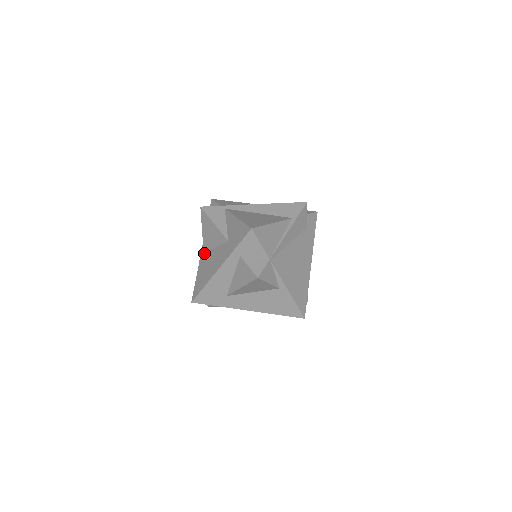
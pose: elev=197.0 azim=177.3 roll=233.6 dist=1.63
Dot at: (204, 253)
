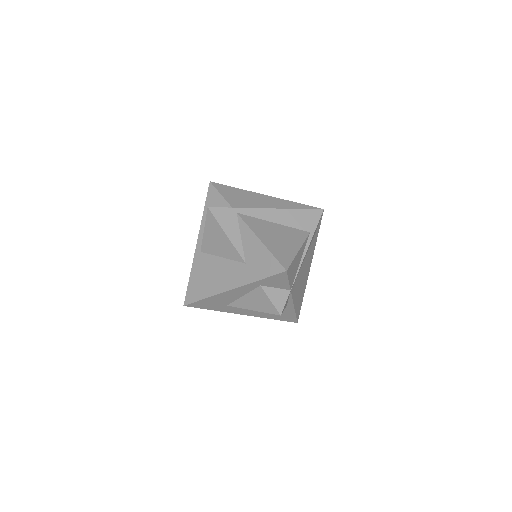
Dot at: (202, 253)
